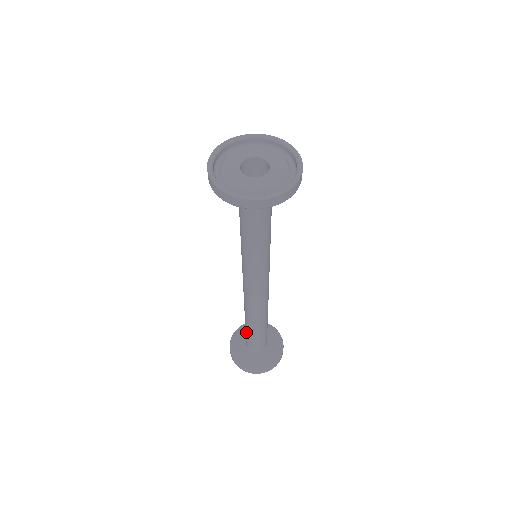
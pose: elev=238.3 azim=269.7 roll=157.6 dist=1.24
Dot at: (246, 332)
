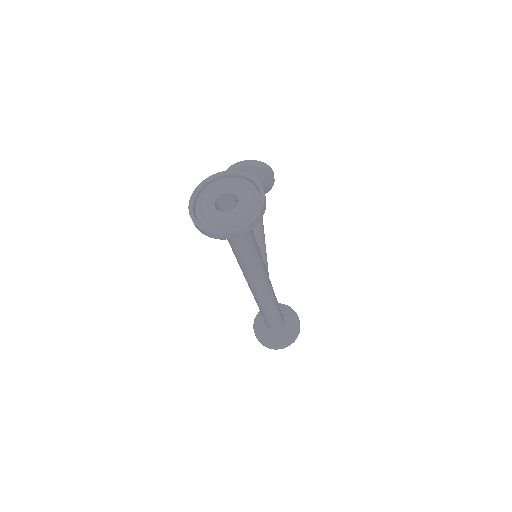
Dot at: (263, 317)
